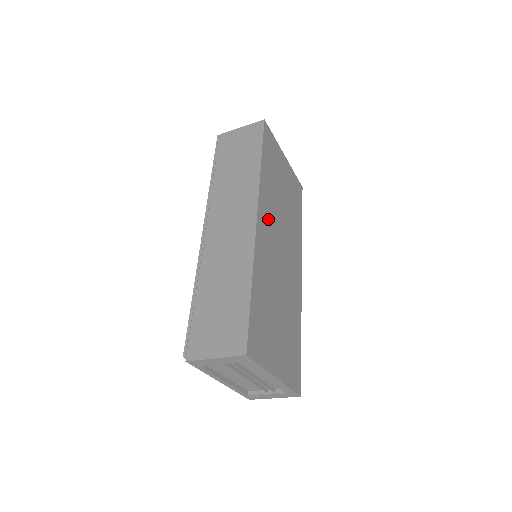
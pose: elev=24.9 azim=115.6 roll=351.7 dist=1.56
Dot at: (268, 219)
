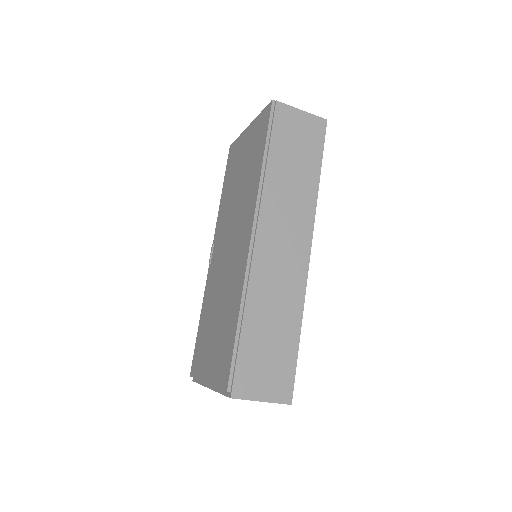
Dot at: occluded
